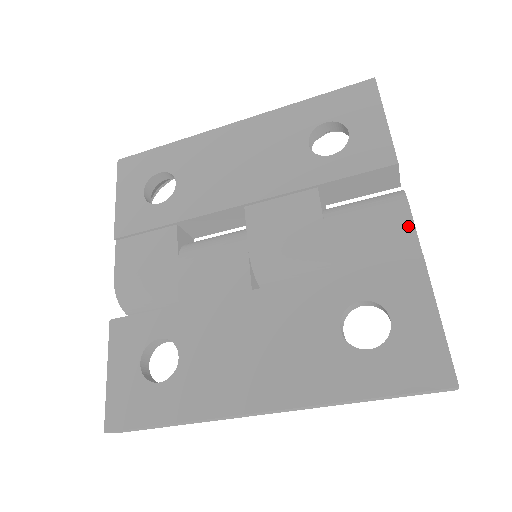
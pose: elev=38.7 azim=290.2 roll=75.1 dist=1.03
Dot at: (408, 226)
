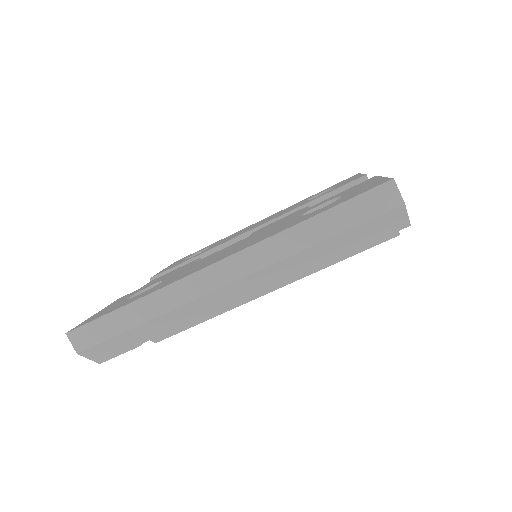
Dot at: occluded
